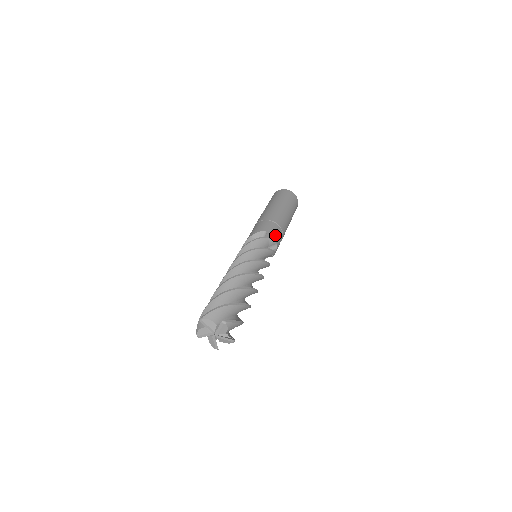
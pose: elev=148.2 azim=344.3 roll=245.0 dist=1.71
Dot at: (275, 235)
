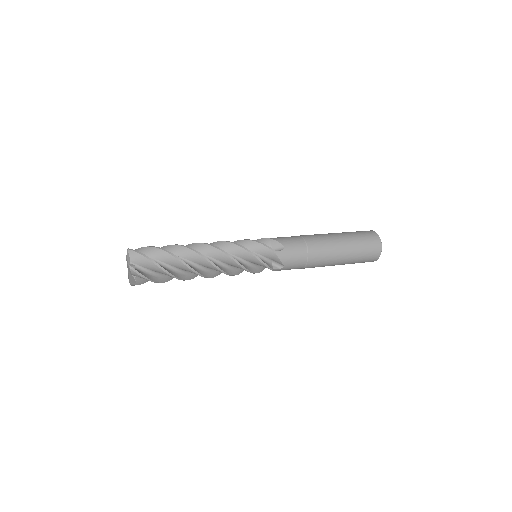
Dot at: (290, 258)
